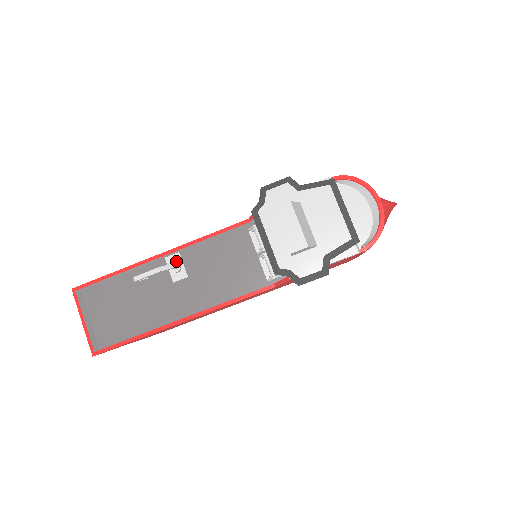
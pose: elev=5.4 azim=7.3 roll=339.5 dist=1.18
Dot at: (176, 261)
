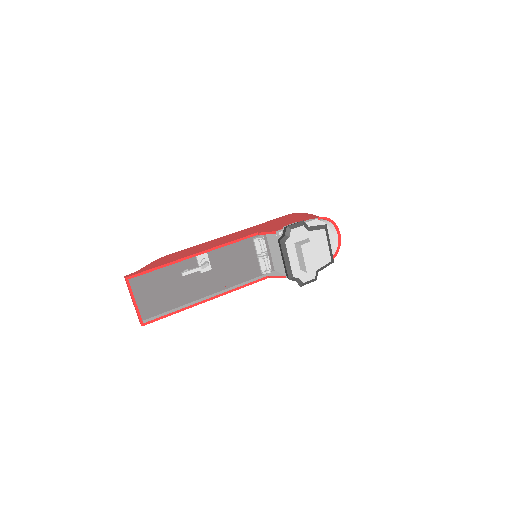
Dot at: (204, 258)
